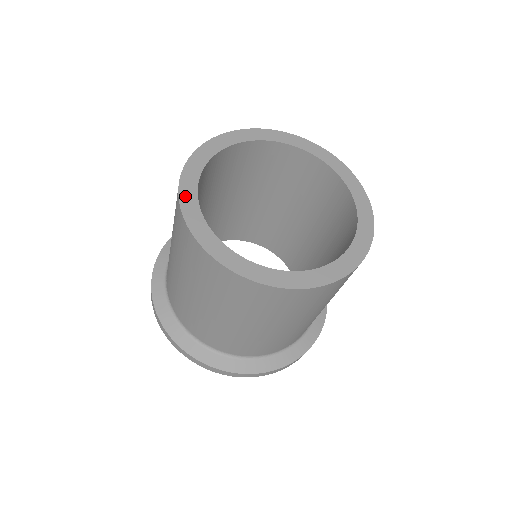
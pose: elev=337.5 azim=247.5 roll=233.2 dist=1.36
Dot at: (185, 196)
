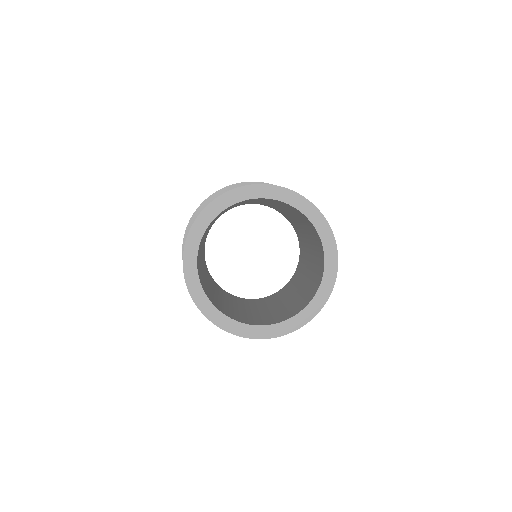
Dot at: (188, 253)
